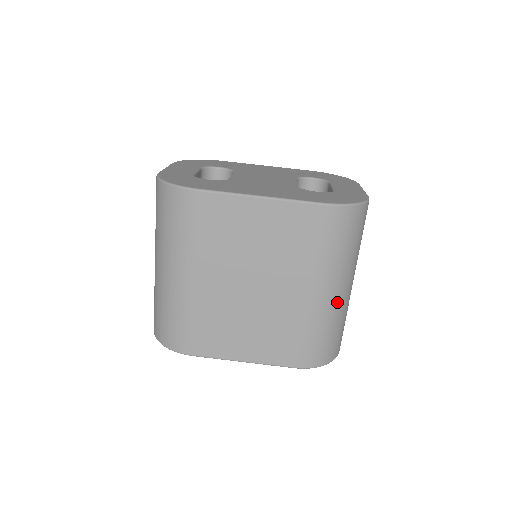
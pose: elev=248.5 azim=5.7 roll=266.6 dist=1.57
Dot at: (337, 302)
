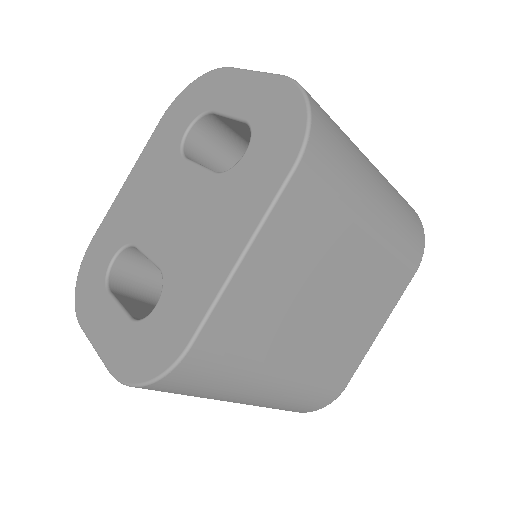
Dot at: (386, 193)
